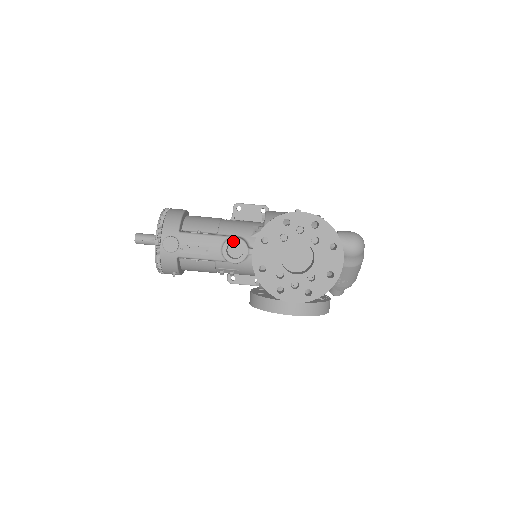
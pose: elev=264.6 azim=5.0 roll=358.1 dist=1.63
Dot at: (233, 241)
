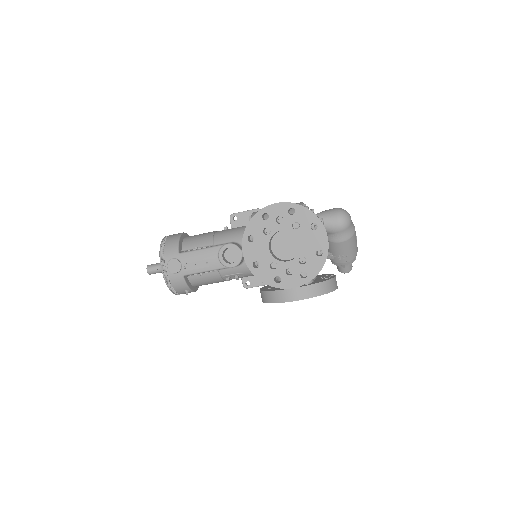
Dot at: (226, 248)
